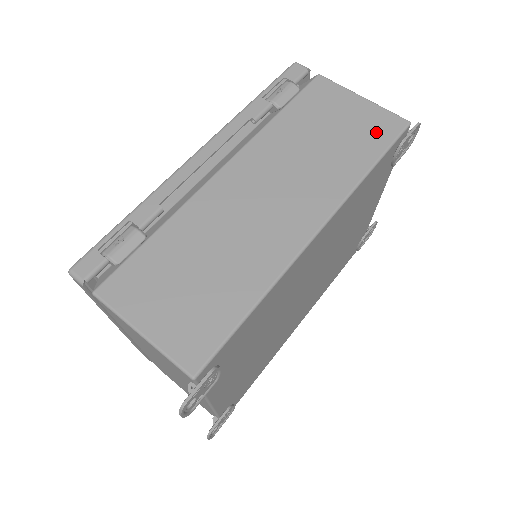
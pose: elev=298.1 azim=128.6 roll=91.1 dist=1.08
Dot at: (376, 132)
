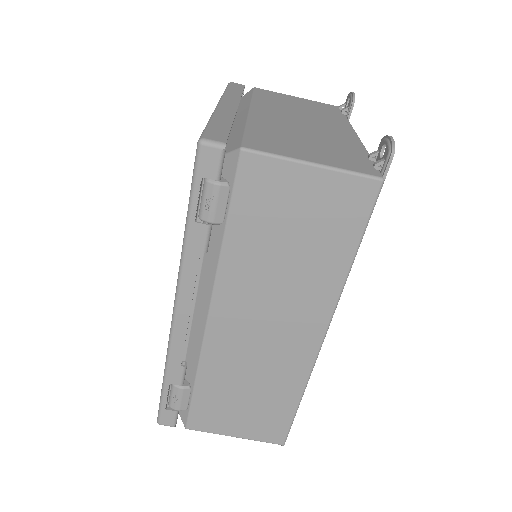
Dot at: (345, 214)
